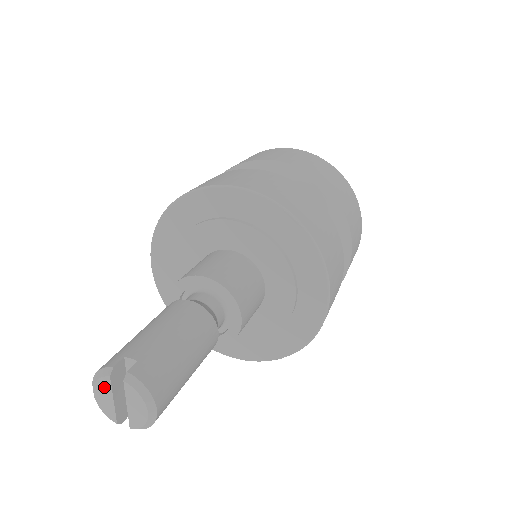
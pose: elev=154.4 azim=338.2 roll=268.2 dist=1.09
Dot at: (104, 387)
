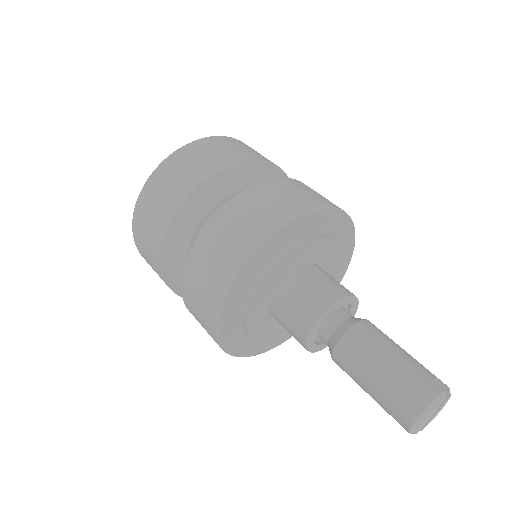
Dot at: (436, 409)
